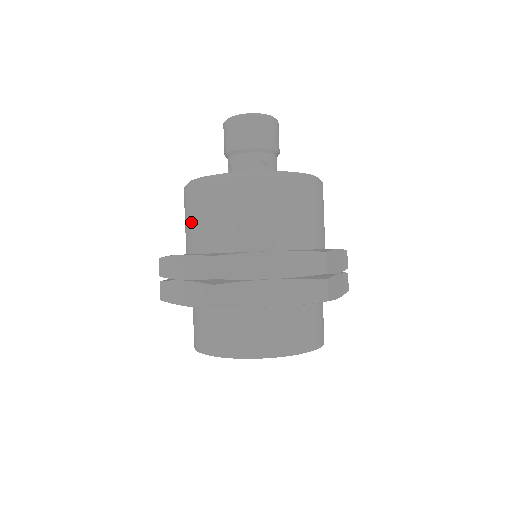
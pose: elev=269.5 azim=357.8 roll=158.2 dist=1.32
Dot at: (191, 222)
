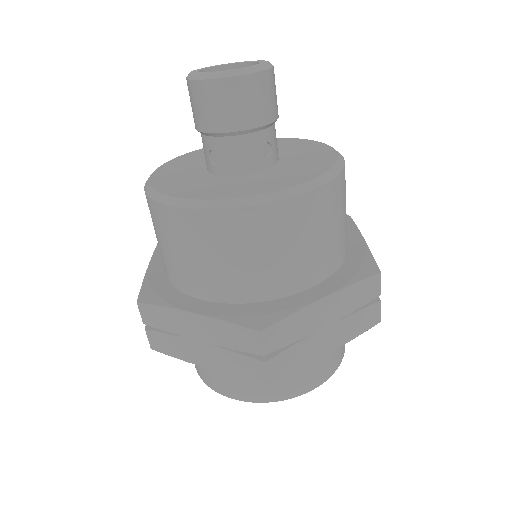
Dot at: (187, 260)
